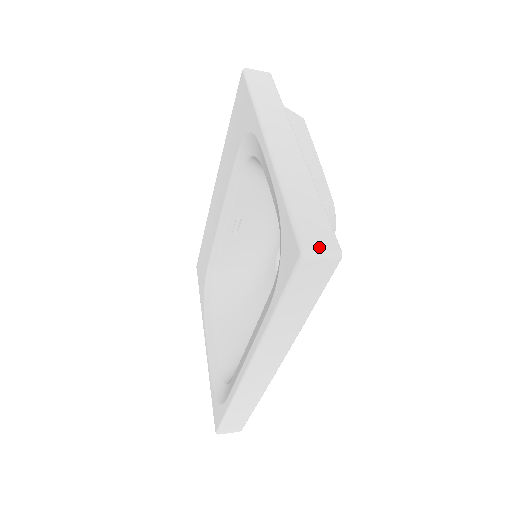
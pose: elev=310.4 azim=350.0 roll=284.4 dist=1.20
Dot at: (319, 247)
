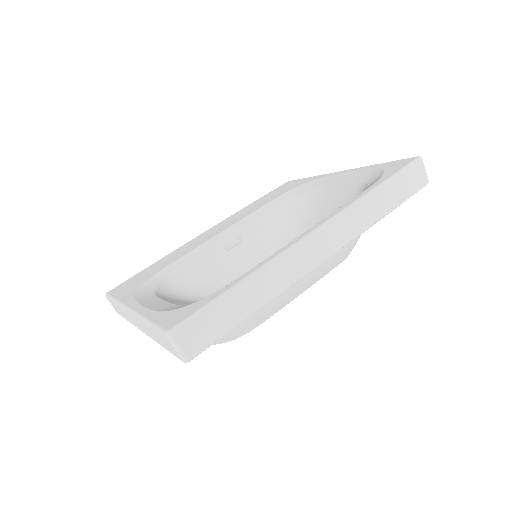
Dot at: occluded
